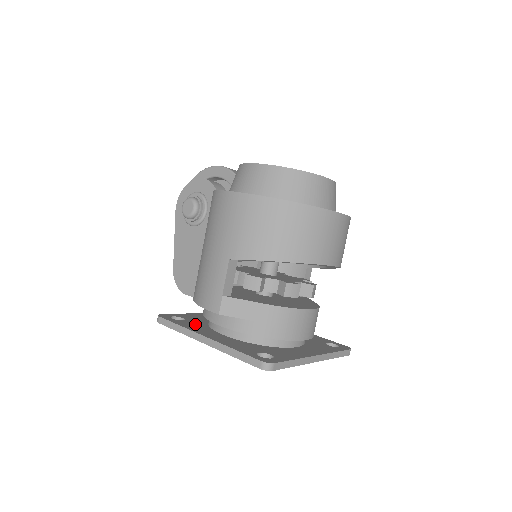
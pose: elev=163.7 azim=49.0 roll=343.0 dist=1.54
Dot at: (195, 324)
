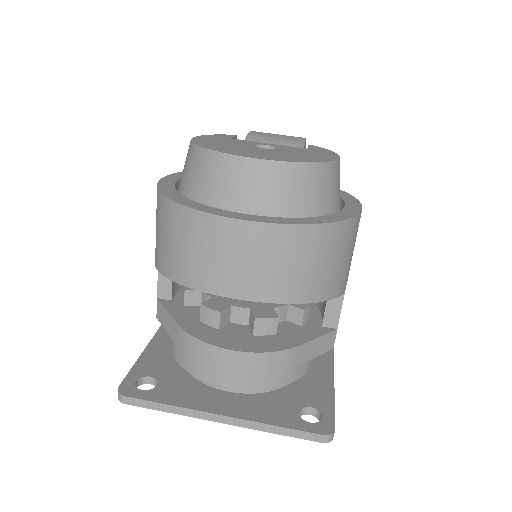
Dot at: occluded
